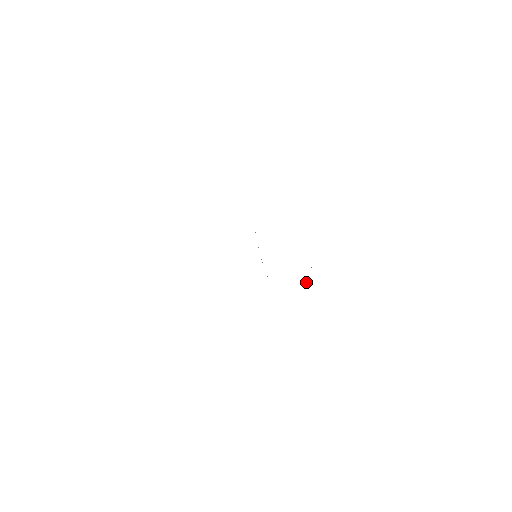
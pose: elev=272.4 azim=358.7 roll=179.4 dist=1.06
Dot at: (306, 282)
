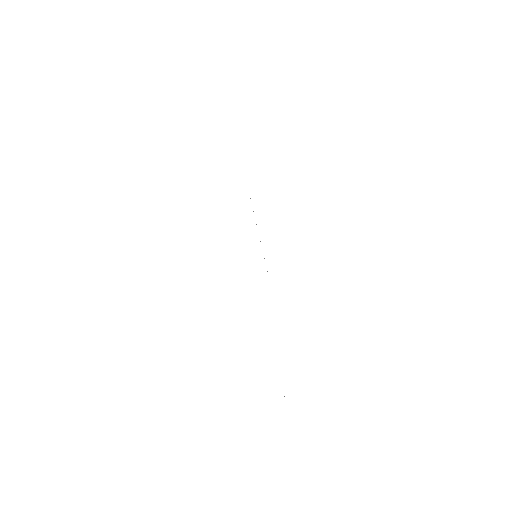
Dot at: occluded
